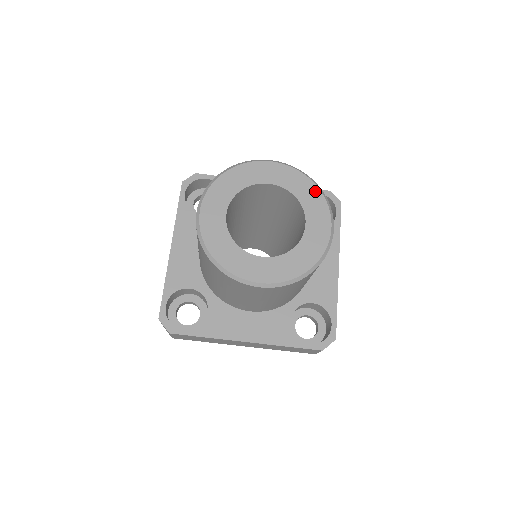
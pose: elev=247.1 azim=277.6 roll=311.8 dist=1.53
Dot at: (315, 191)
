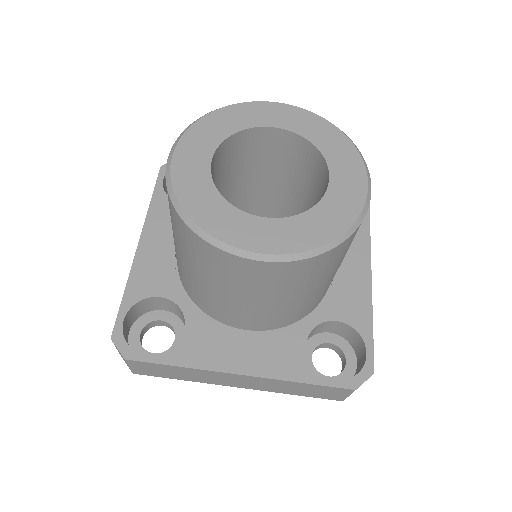
Dot at: (341, 138)
